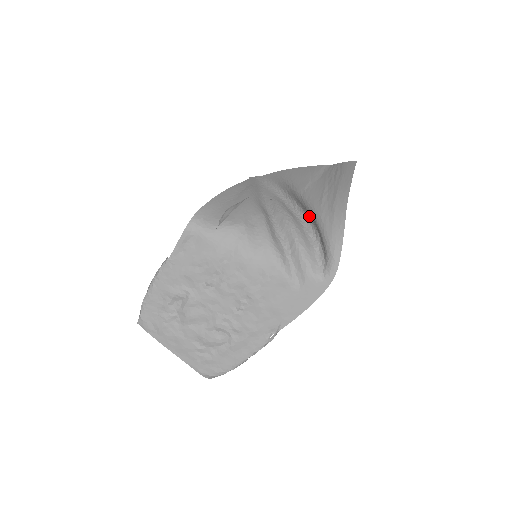
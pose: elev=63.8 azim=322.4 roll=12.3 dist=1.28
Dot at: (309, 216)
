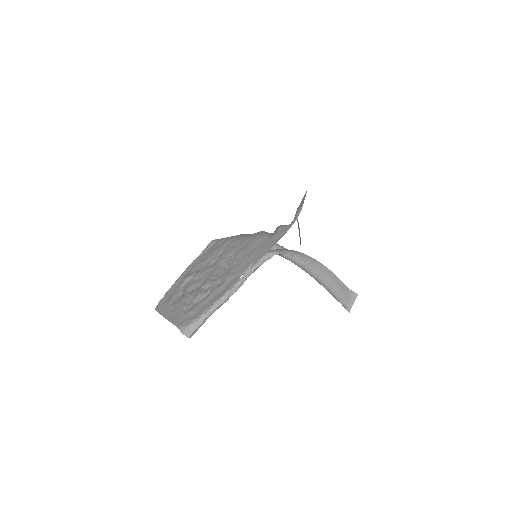
Dot at: occluded
